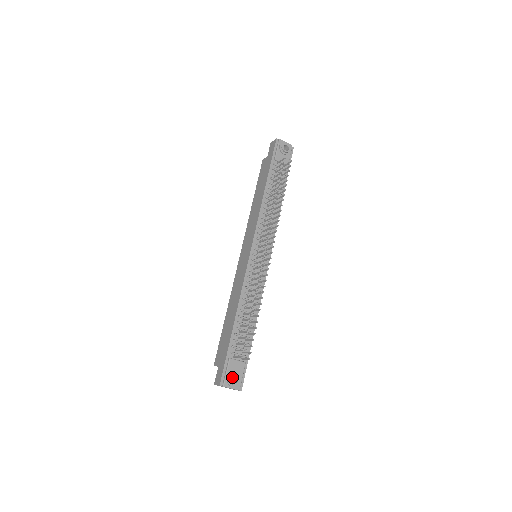
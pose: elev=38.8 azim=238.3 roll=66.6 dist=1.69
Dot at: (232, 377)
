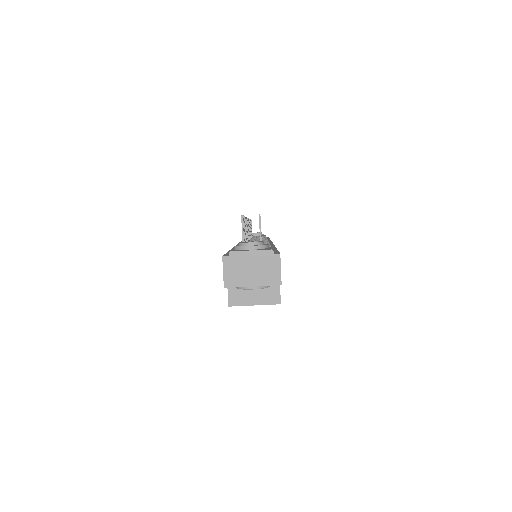
Dot at: occluded
